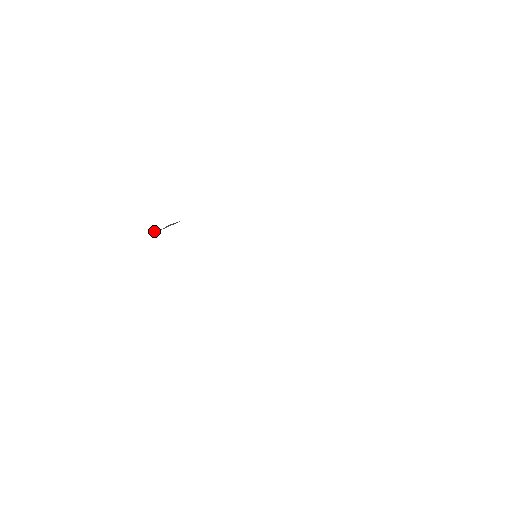
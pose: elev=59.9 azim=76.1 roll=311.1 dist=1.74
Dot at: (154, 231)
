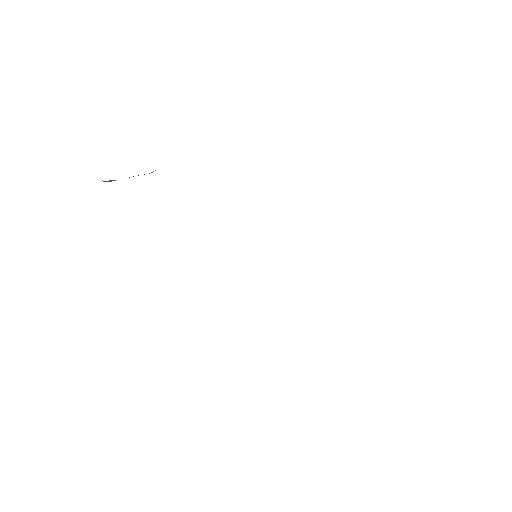
Dot at: occluded
